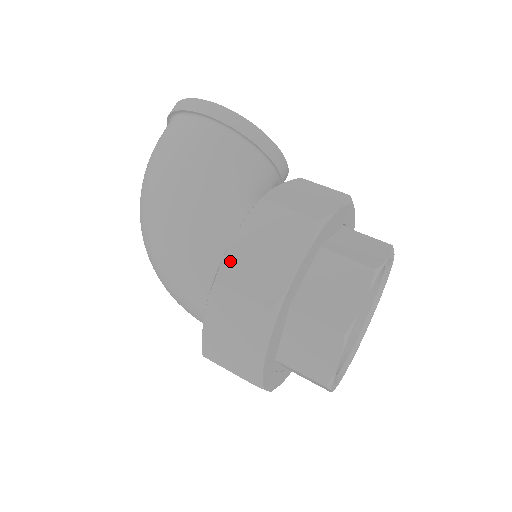
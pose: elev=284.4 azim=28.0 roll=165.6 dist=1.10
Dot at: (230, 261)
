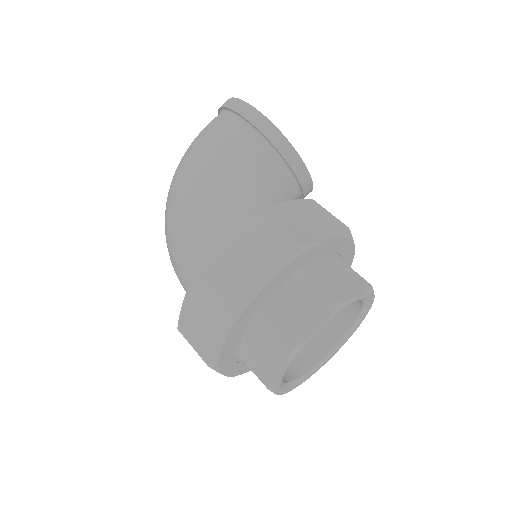
Dot at: (215, 258)
